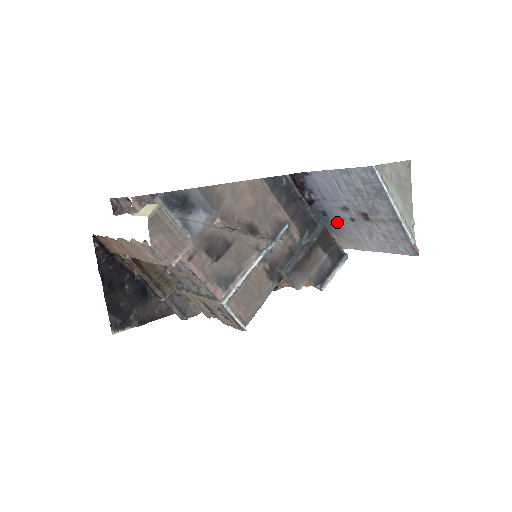
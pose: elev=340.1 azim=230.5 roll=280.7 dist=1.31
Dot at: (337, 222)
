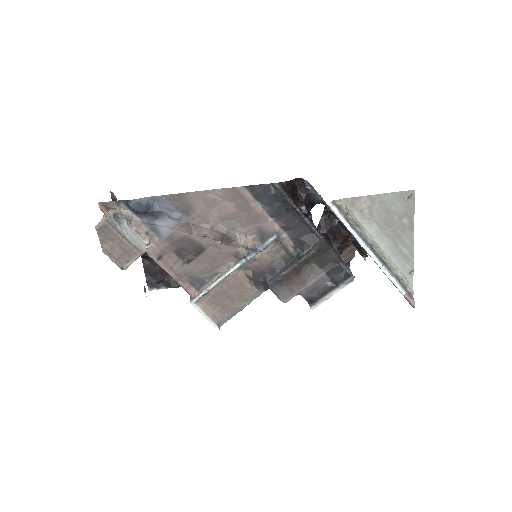
Dot at: occluded
